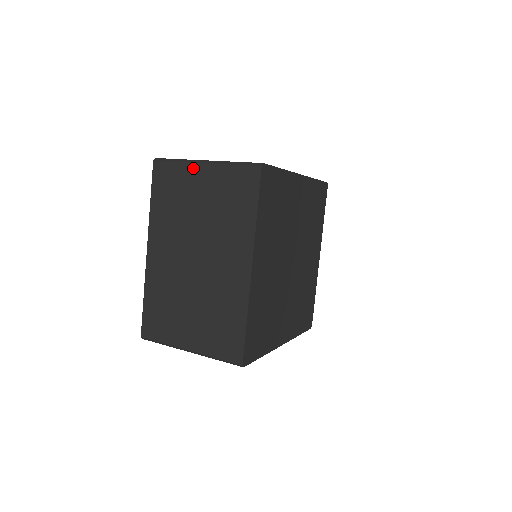
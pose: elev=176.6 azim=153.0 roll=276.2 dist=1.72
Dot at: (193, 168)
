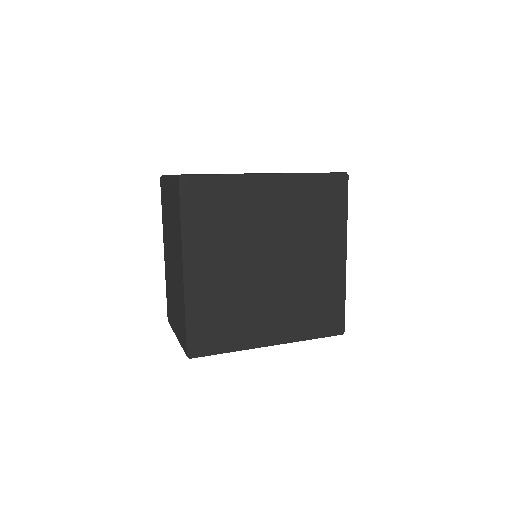
Dot at: (167, 182)
